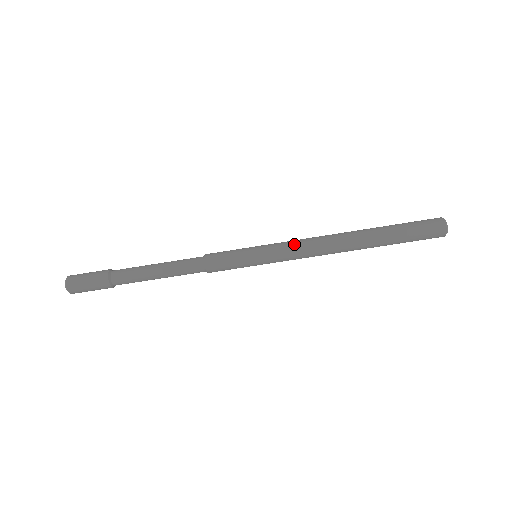
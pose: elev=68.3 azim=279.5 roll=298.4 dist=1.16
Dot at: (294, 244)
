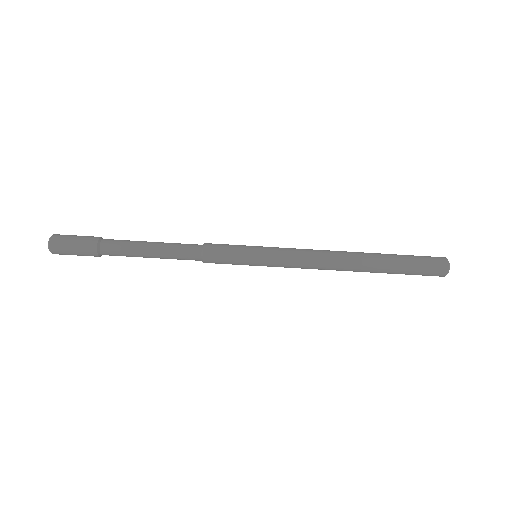
Dot at: (298, 254)
